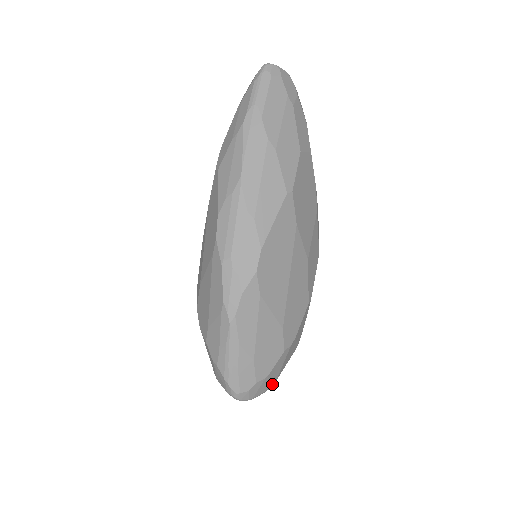
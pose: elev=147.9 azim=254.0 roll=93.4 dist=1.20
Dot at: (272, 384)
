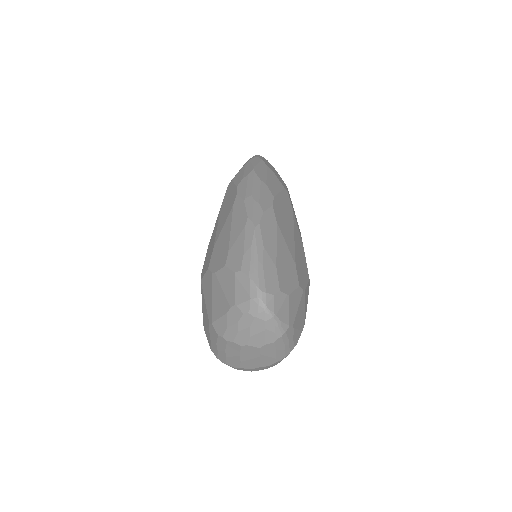
Dot at: (290, 324)
